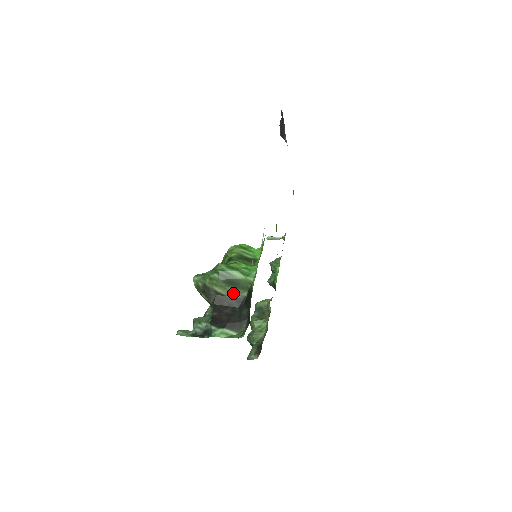
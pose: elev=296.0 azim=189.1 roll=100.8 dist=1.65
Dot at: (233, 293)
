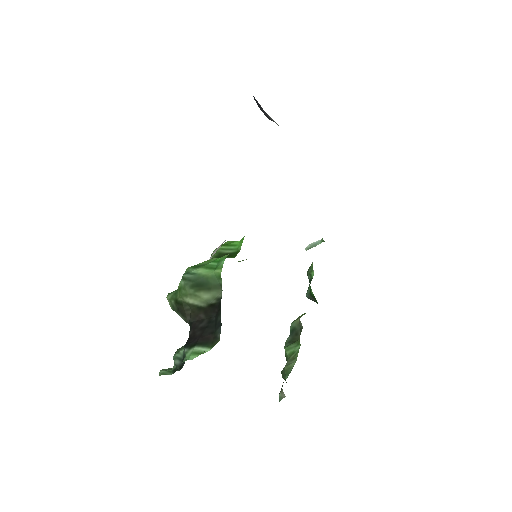
Dot at: (206, 299)
